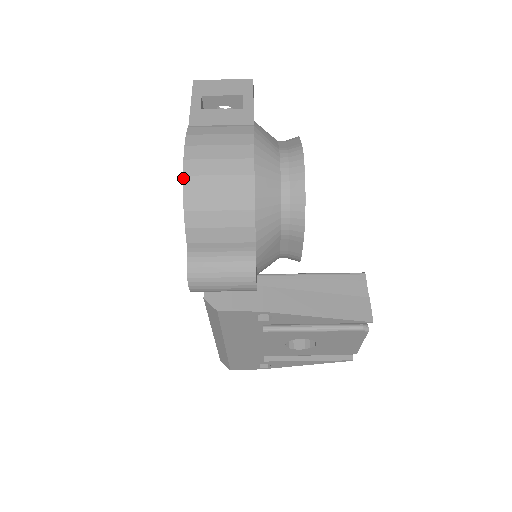
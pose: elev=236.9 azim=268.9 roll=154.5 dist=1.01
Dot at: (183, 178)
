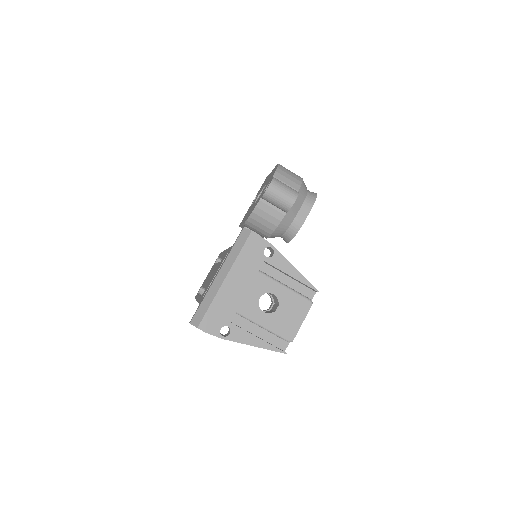
Dot at: (278, 164)
